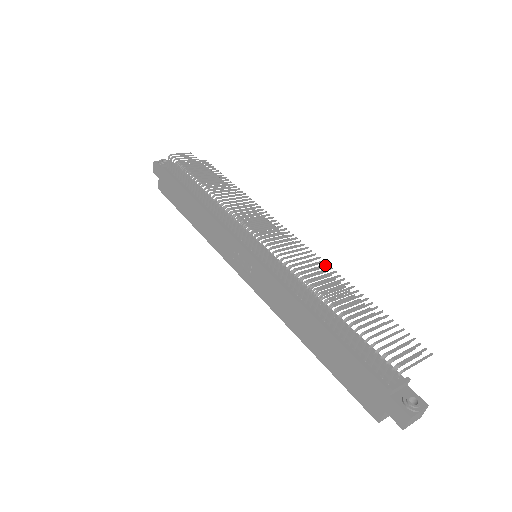
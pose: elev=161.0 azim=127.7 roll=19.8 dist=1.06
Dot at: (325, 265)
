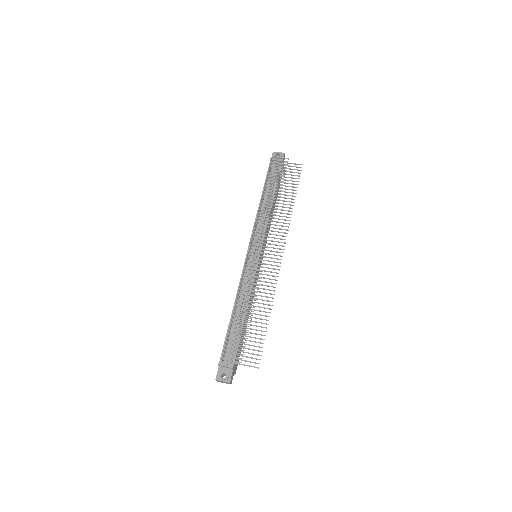
Dot at: (273, 287)
